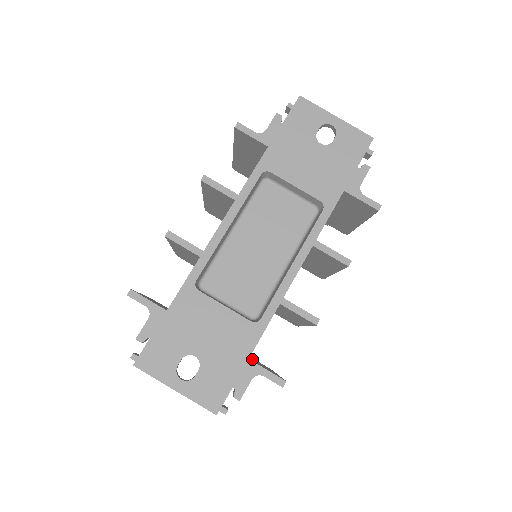
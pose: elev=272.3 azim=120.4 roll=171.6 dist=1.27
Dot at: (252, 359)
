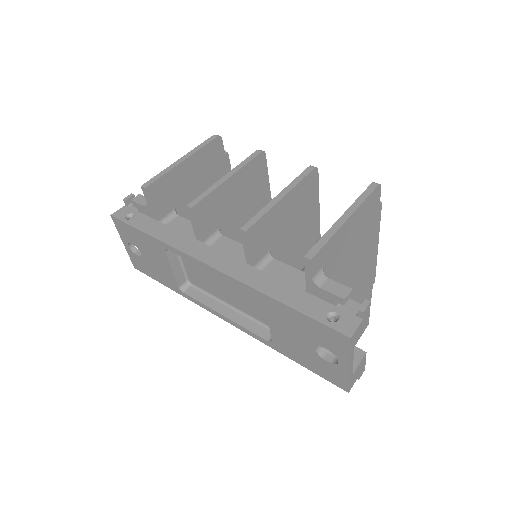
Dot at: occluded
